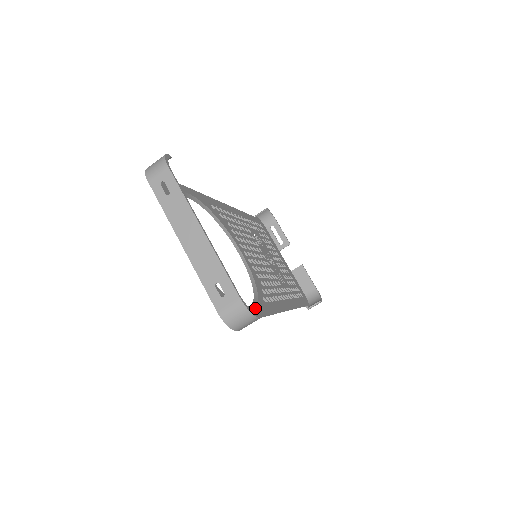
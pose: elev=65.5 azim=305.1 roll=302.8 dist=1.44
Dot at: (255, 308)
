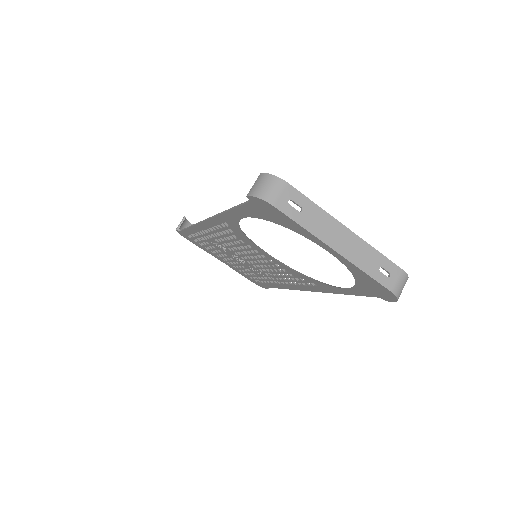
Dot at: (341, 288)
